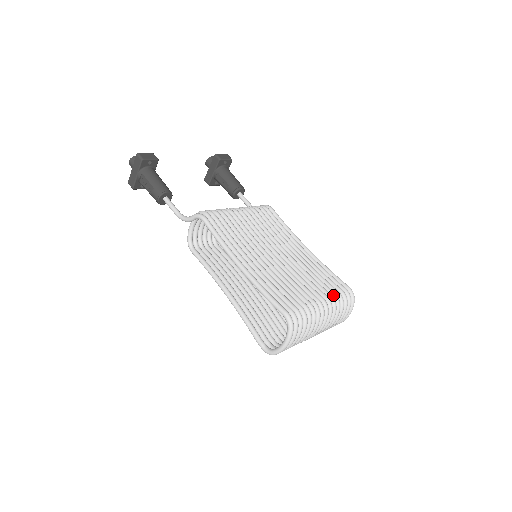
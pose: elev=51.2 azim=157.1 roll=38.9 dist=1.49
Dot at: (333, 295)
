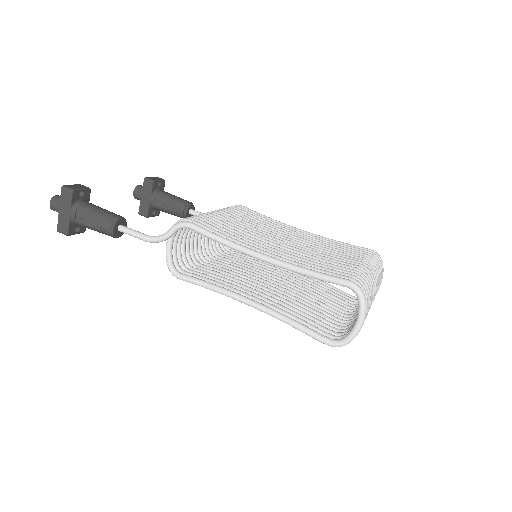
Dot at: (366, 258)
